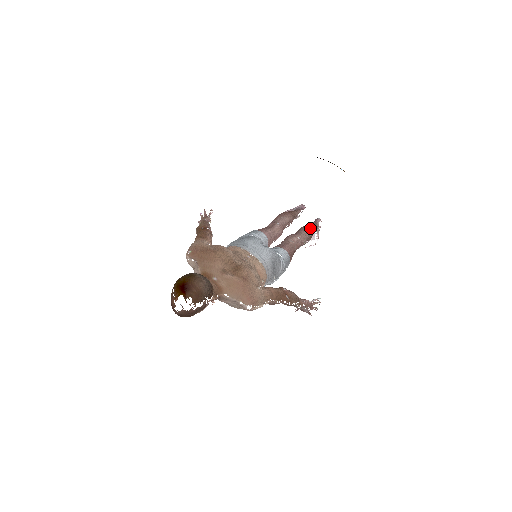
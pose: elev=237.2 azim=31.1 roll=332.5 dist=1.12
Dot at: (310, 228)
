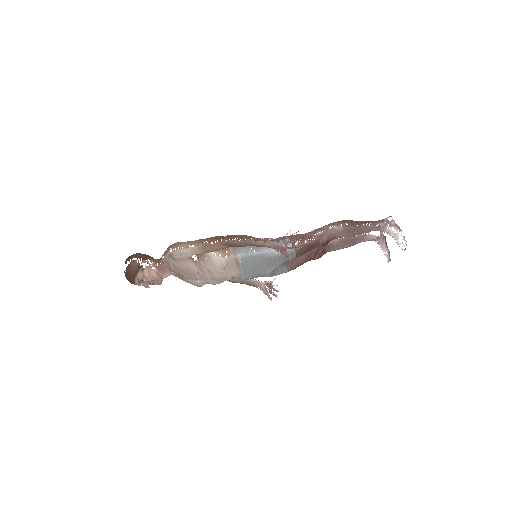
Dot at: occluded
